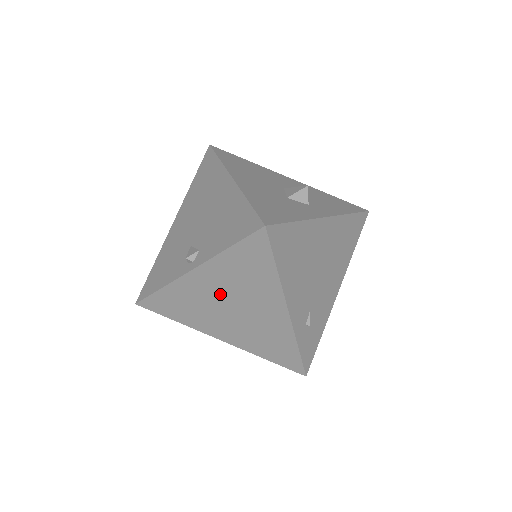
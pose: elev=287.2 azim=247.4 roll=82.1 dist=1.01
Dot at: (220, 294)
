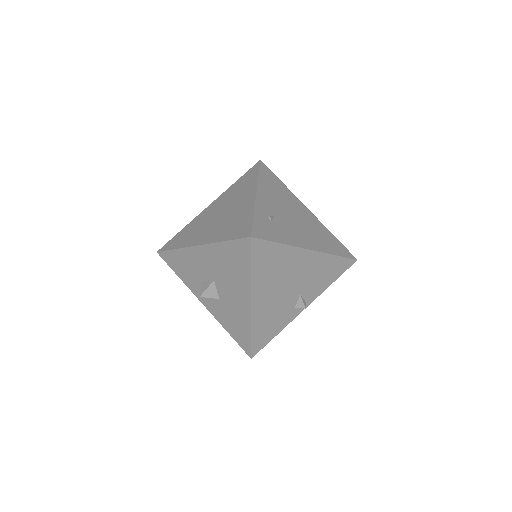
Dot at: (218, 209)
